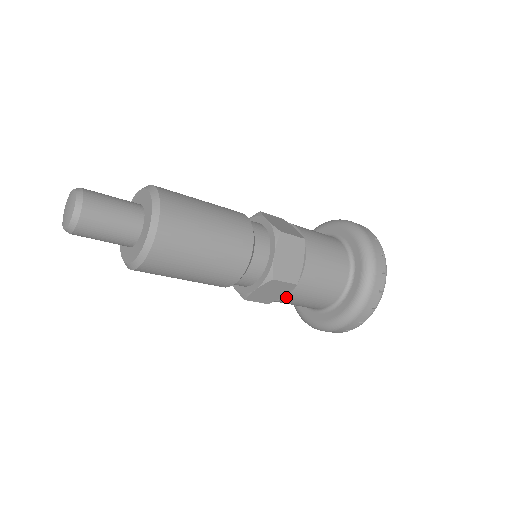
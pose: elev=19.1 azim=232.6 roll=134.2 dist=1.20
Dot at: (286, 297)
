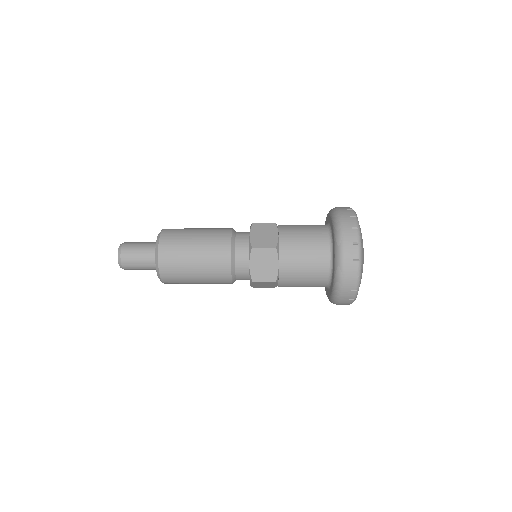
Dot at: (279, 265)
